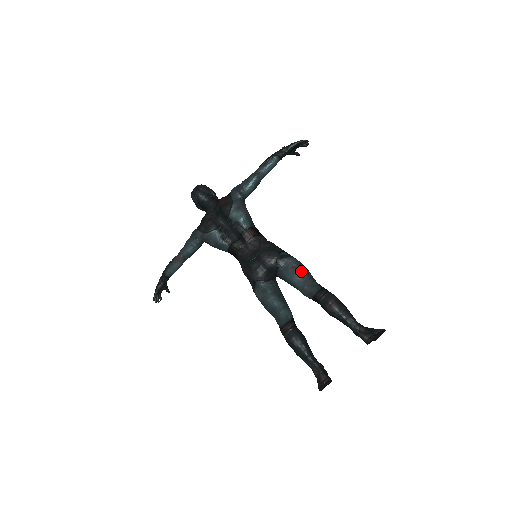
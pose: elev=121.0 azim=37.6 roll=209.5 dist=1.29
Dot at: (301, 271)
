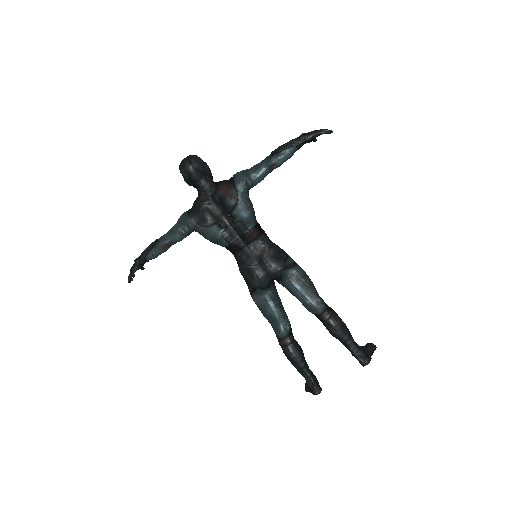
Dot at: (306, 285)
